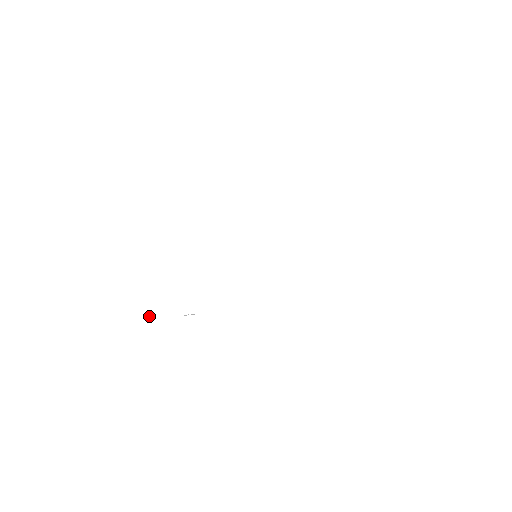
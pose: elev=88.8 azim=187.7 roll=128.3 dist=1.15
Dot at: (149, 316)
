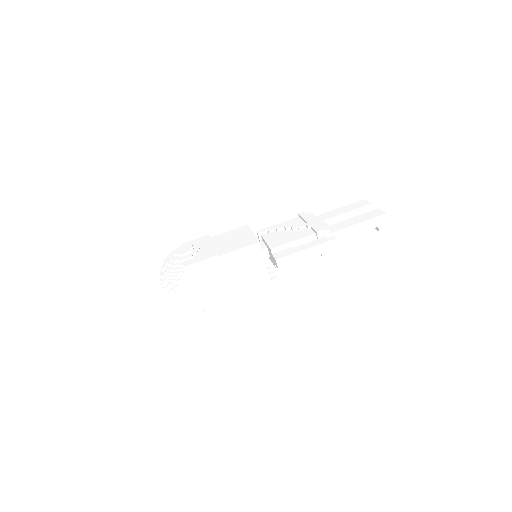
Dot at: occluded
